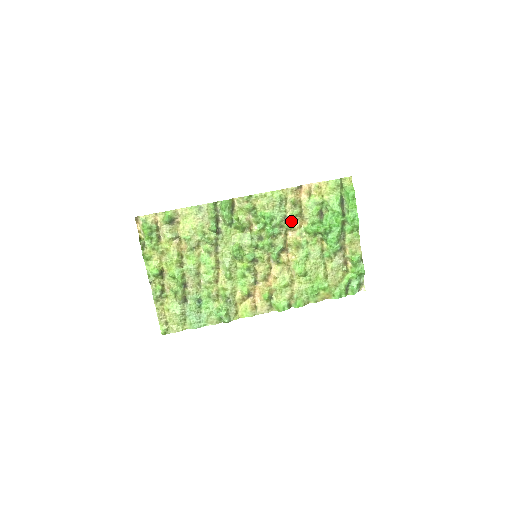
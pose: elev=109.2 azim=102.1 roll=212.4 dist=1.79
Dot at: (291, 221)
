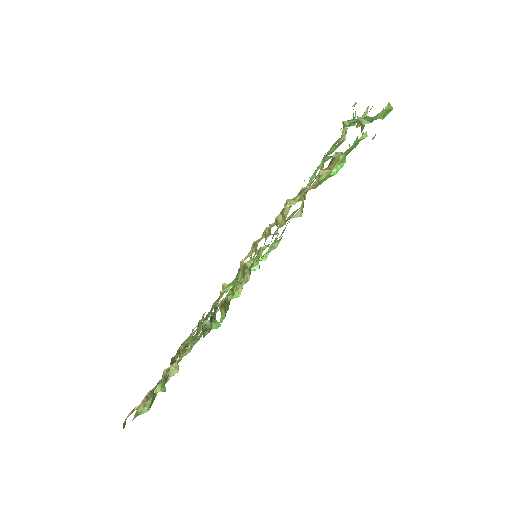
Dot at: occluded
